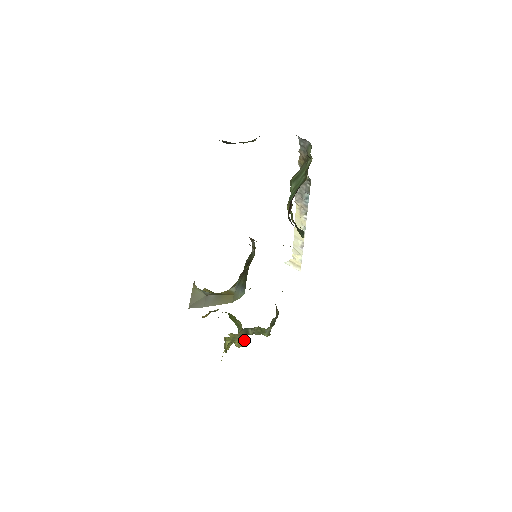
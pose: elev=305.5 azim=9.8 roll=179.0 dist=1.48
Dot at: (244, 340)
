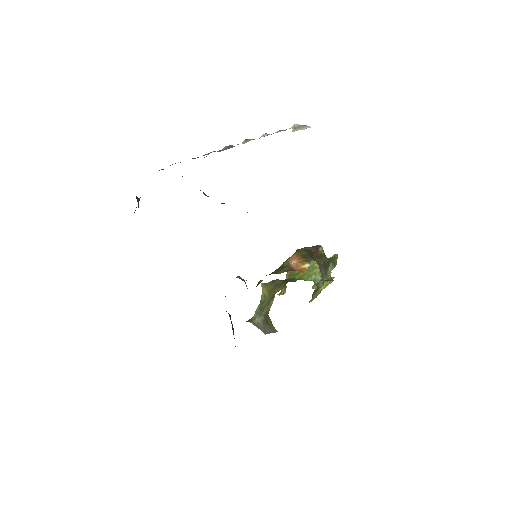
Dot at: occluded
